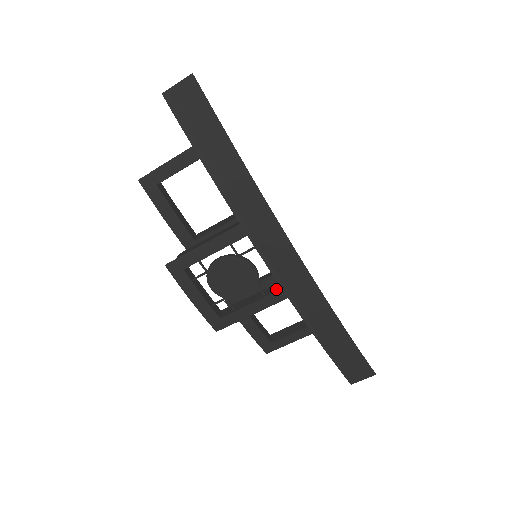
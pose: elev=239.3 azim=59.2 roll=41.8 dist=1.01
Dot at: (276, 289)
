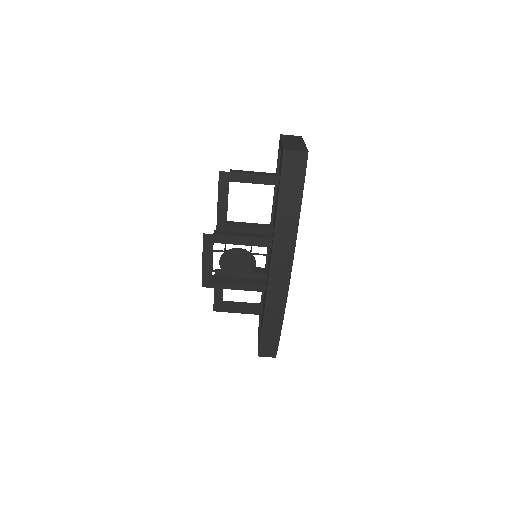
Dot at: (257, 283)
